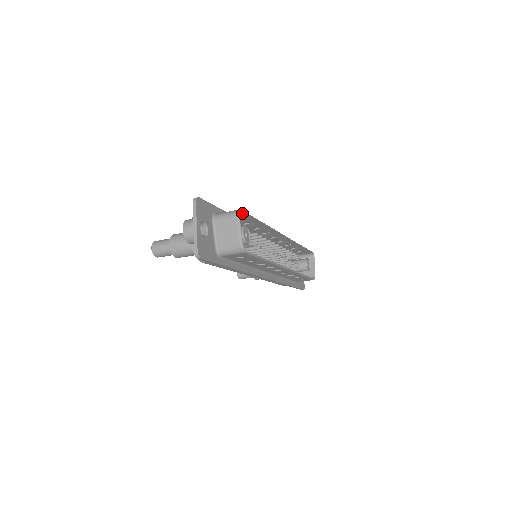
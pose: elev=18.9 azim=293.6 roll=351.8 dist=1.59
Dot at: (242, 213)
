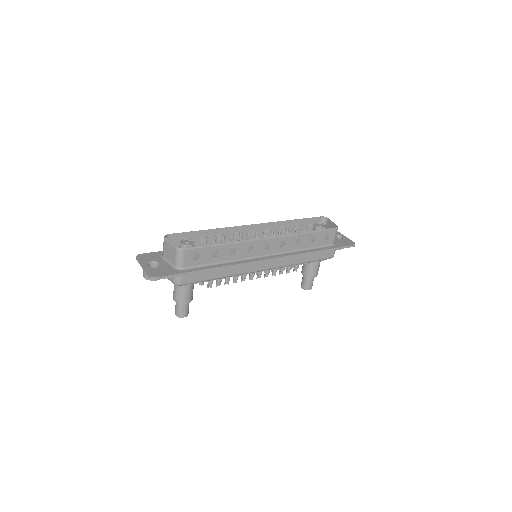
Dot at: (174, 236)
